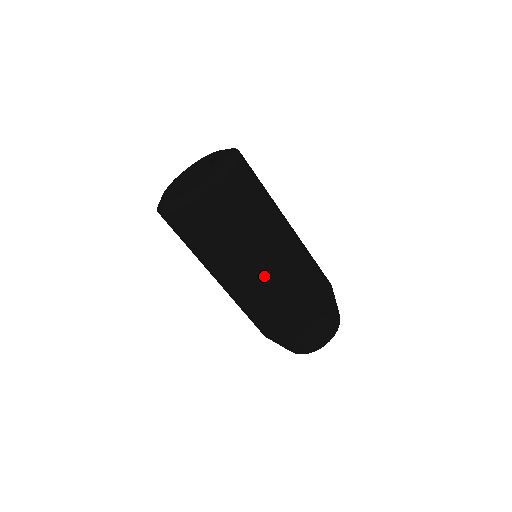
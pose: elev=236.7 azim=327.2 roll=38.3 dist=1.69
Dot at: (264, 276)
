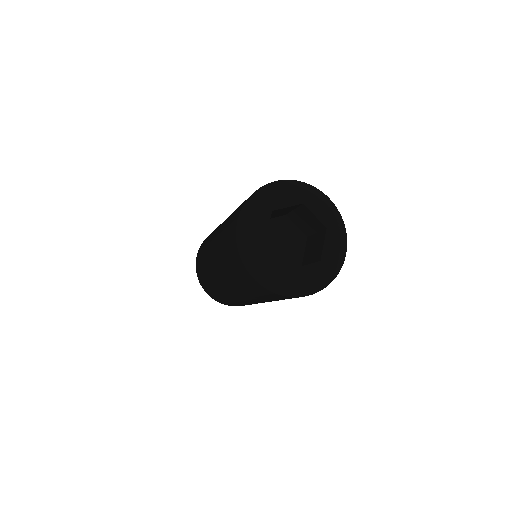
Dot at: (228, 292)
